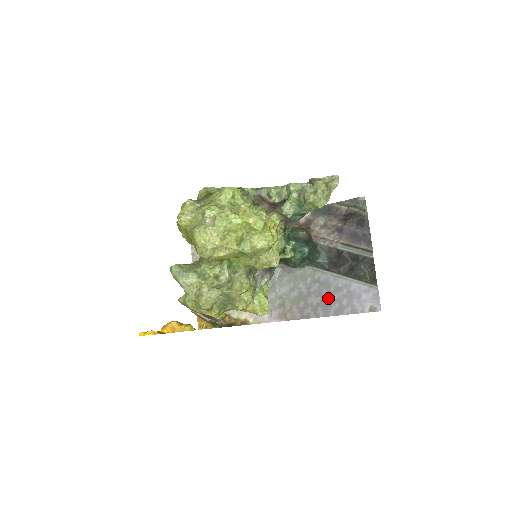
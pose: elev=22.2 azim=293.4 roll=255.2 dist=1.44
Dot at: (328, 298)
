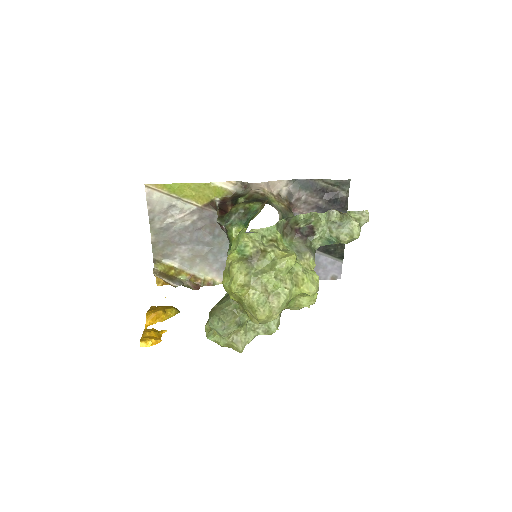
Dot at: occluded
